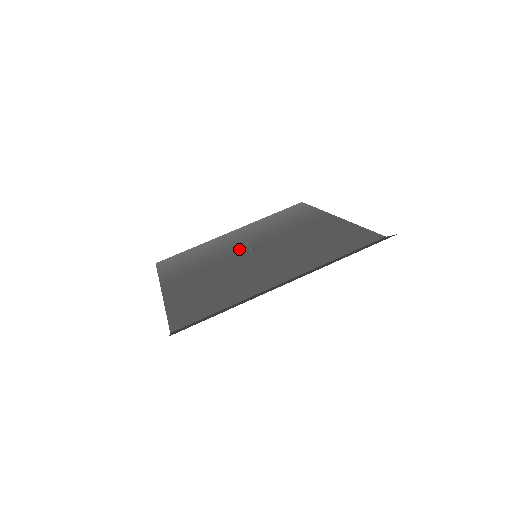
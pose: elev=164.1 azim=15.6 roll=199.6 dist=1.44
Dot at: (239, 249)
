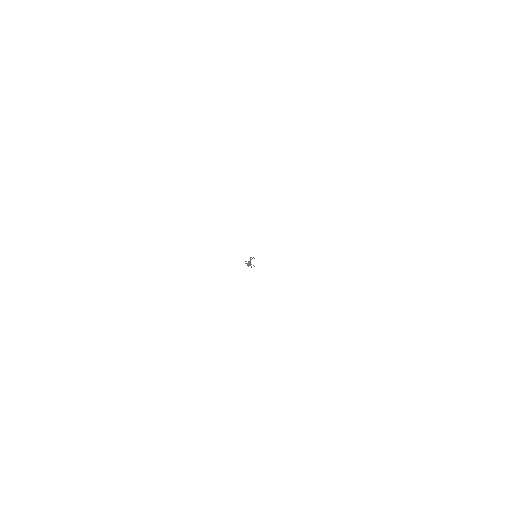
Dot at: occluded
